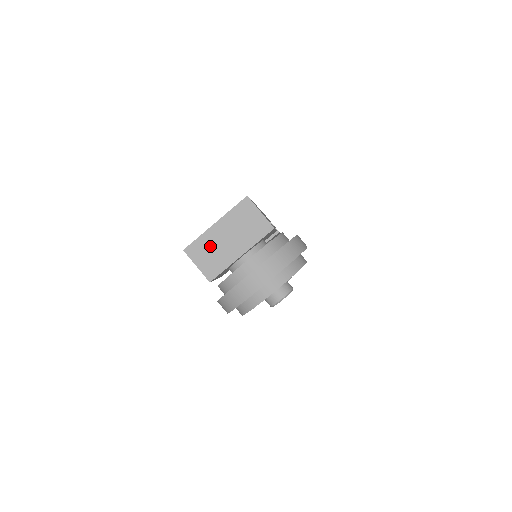
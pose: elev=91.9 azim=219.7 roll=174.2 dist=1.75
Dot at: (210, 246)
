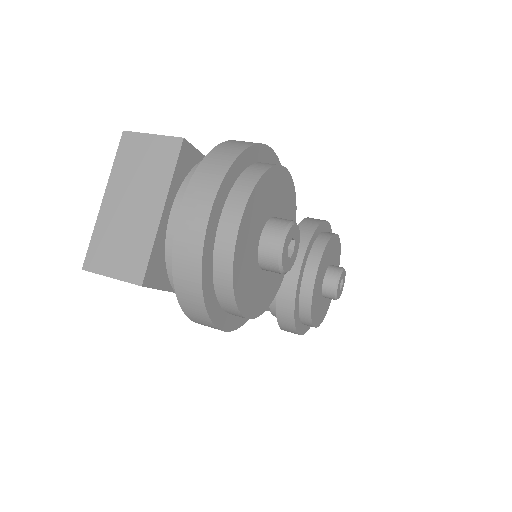
Dot at: (113, 234)
